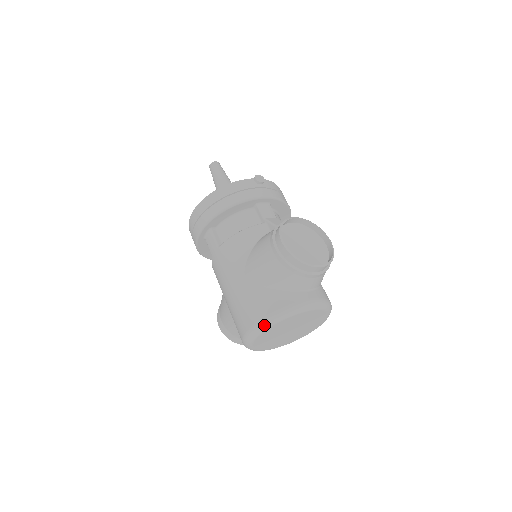
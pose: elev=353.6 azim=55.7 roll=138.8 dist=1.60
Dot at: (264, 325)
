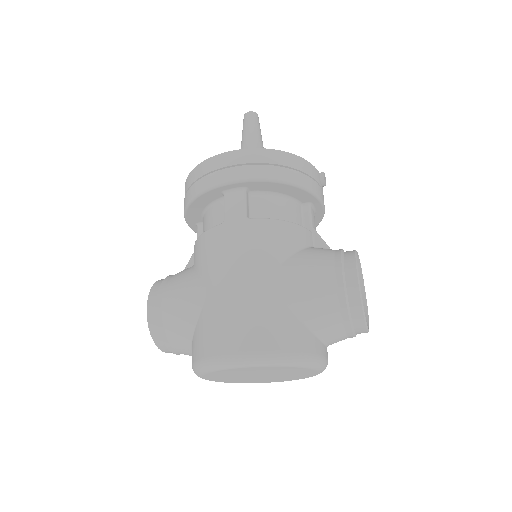
Dot at: (271, 360)
